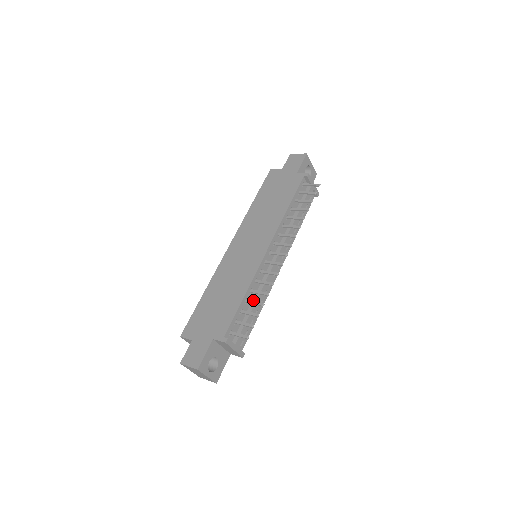
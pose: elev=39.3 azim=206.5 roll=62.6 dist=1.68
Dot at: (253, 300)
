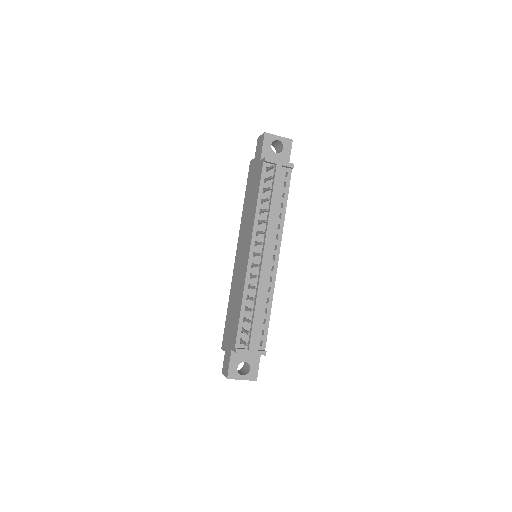
Dot at: (254, 304)
